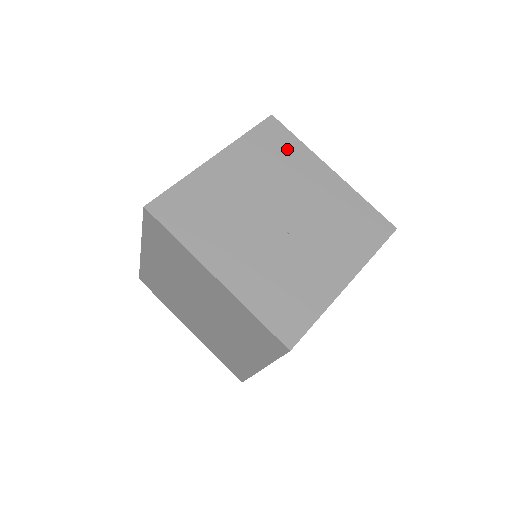
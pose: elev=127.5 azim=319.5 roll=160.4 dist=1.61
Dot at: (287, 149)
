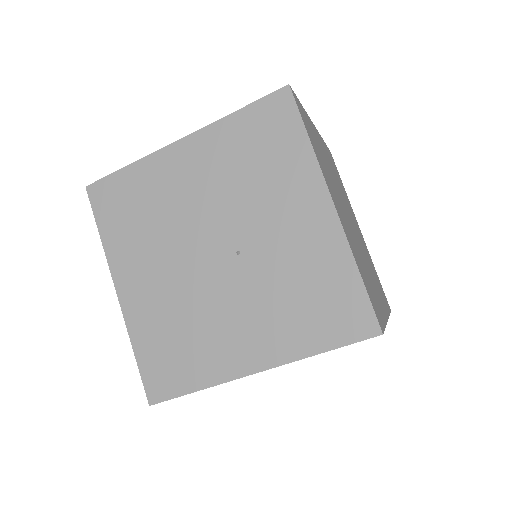
Dot at: (134, 191)
